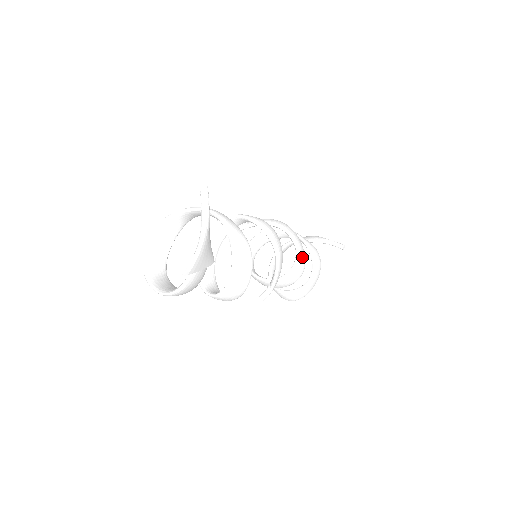
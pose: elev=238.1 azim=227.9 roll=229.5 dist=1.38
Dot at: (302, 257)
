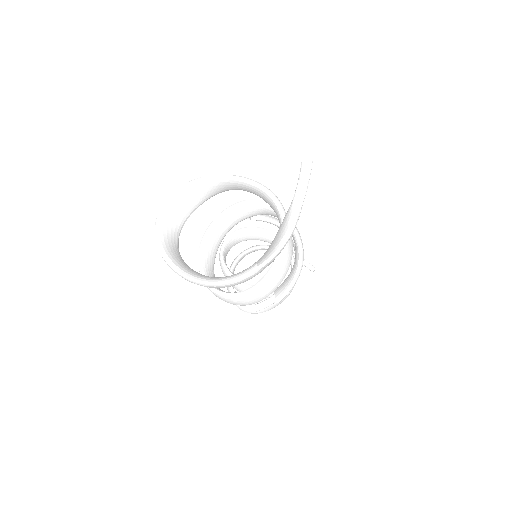
Dot at: occluded
